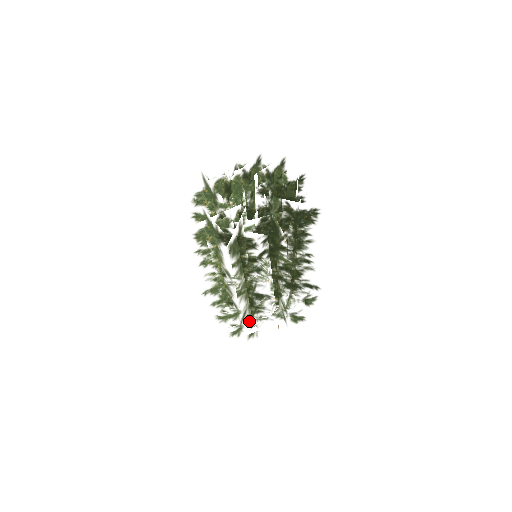
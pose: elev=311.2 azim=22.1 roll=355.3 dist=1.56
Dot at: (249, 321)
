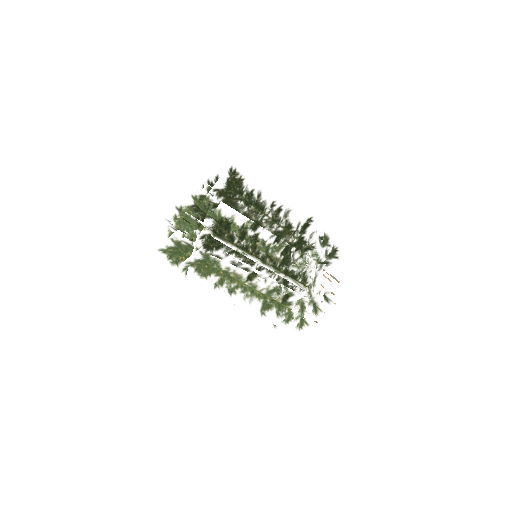
Dot at: occluded
